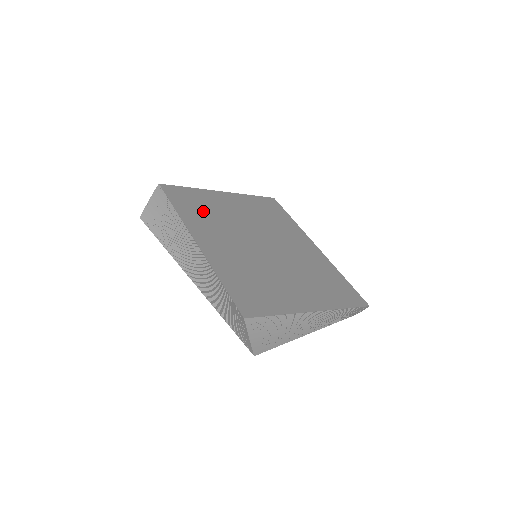
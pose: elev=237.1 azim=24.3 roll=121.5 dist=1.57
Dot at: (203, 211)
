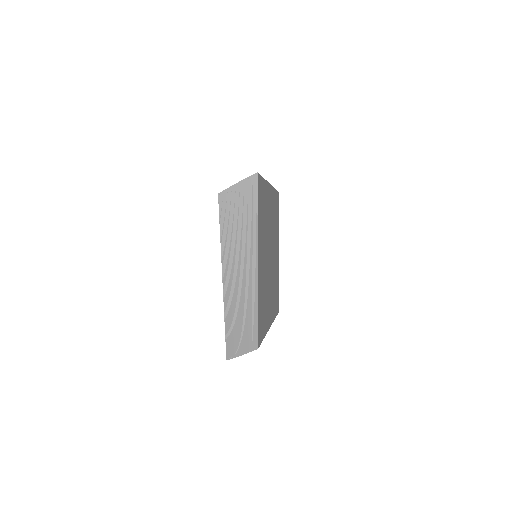
Dot at: occluded
